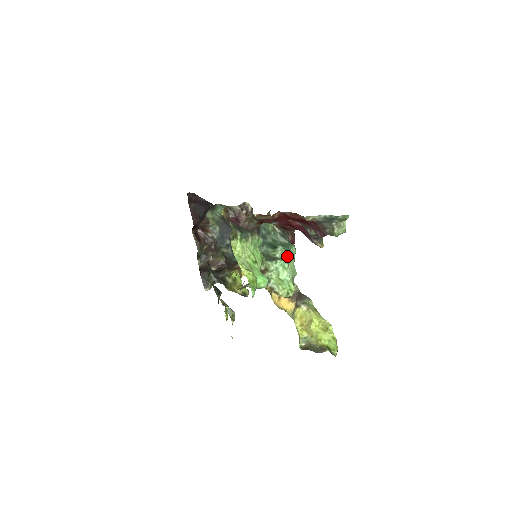
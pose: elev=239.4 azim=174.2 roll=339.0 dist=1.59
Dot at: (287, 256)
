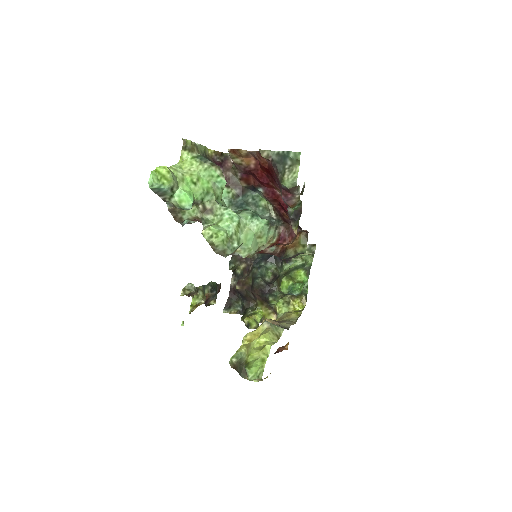
Dot at: (248, 218)
